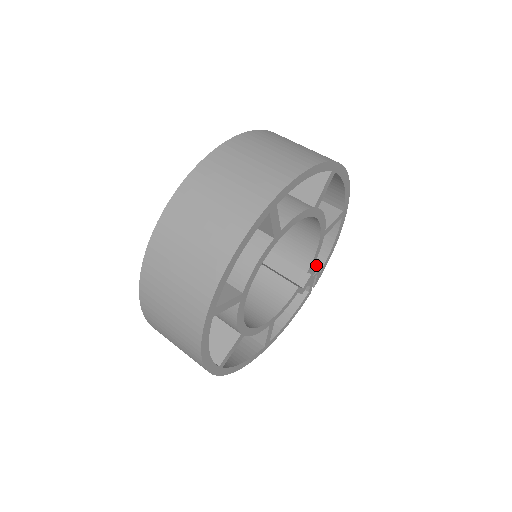
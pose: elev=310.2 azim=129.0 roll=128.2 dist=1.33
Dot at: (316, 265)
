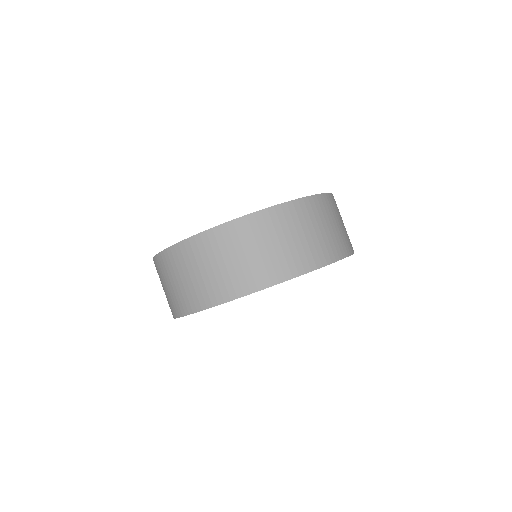
Dot at: occluded
